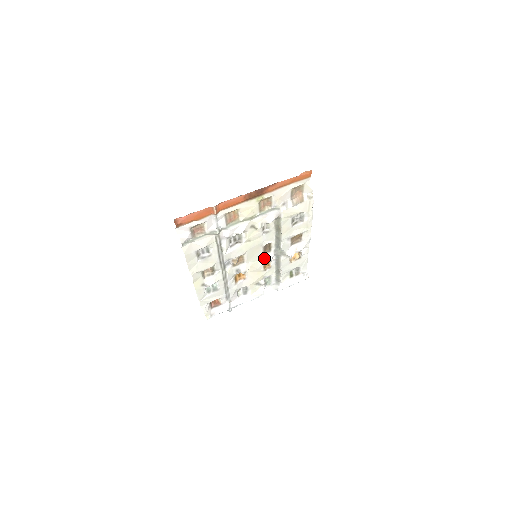
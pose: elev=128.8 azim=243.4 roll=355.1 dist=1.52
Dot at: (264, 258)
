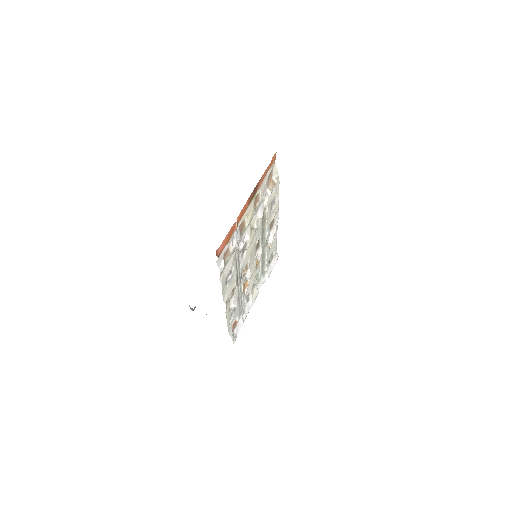
Dot at: (256, 256)
